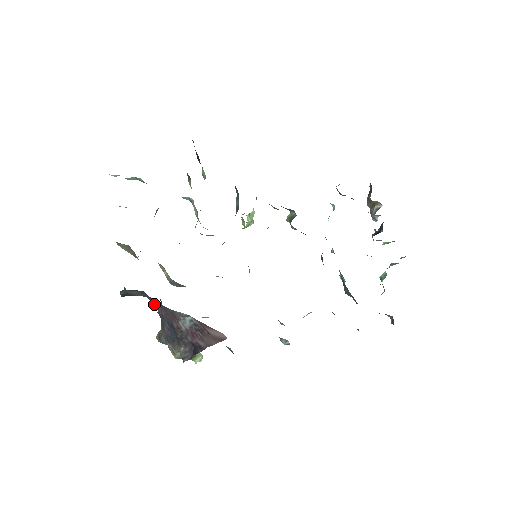
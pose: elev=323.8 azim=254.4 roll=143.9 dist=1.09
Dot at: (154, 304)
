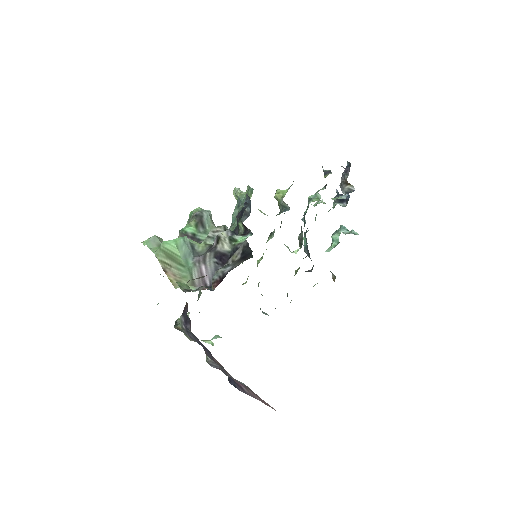
Dot at: occluded
